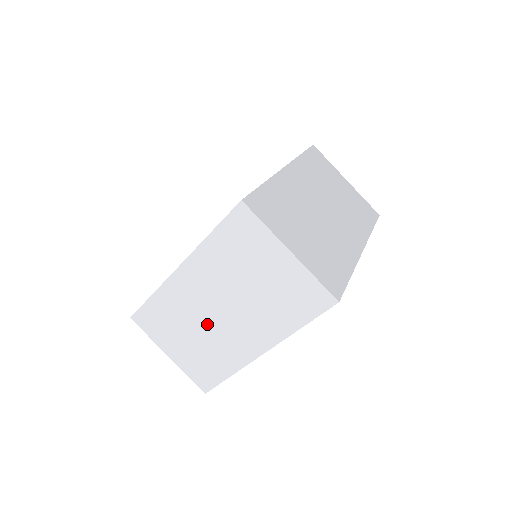
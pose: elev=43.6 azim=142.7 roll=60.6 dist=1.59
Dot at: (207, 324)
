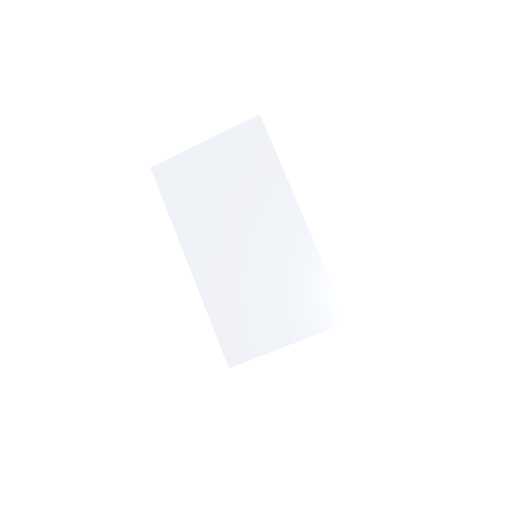
Dot at: occluded
